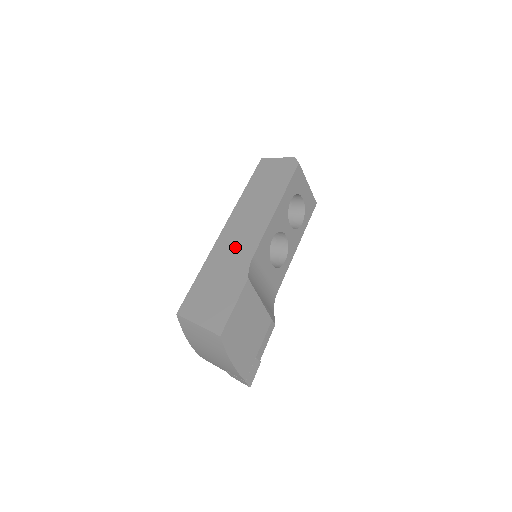
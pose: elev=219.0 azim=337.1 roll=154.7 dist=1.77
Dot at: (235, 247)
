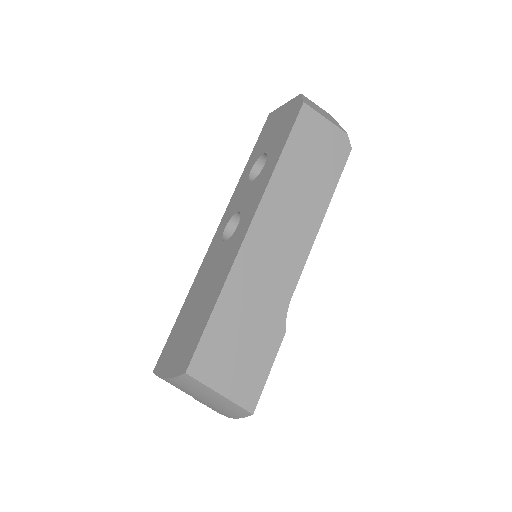
Dot at: (268, 274)
